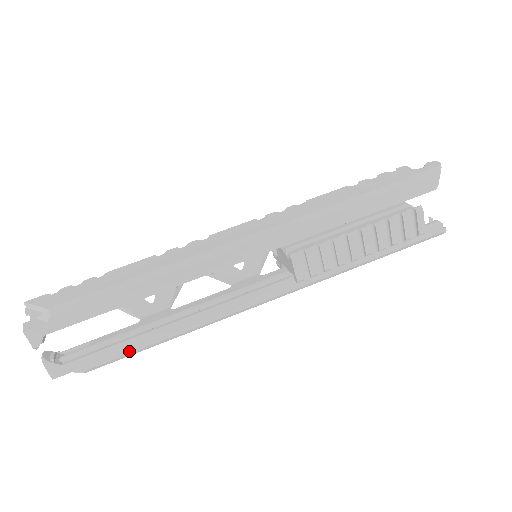
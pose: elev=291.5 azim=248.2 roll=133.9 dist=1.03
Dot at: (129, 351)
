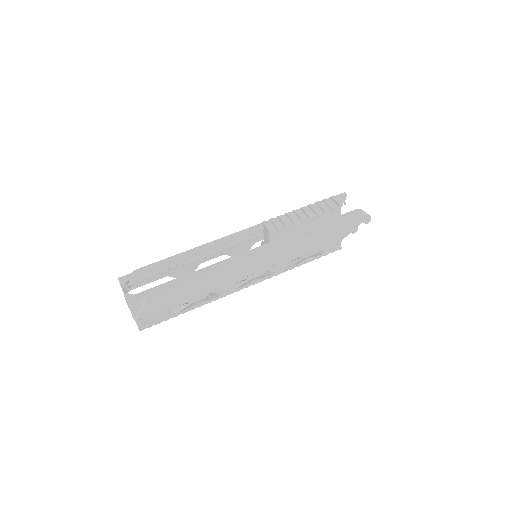
Dot at: (174, 286)
